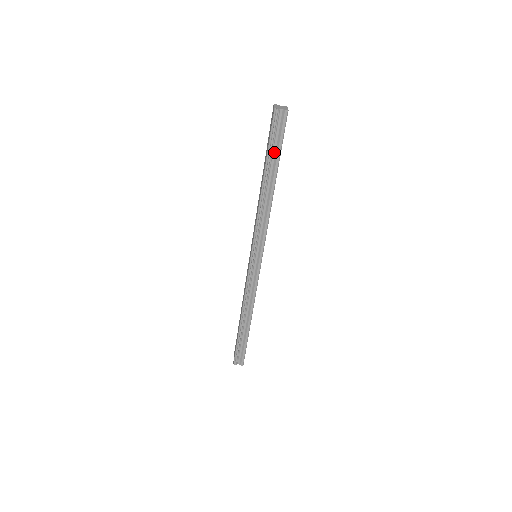
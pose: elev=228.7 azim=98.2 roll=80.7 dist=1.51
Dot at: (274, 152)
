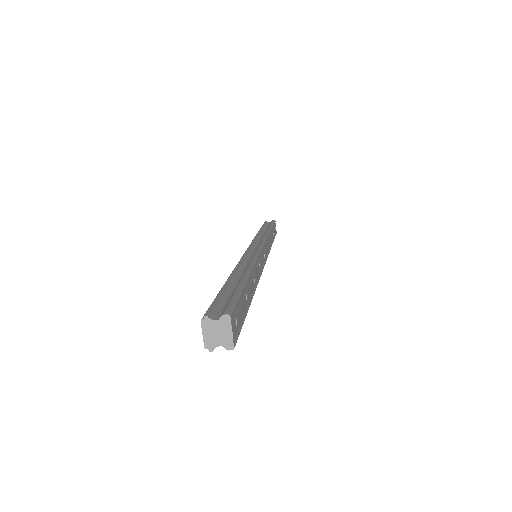
Dot at: occluded
